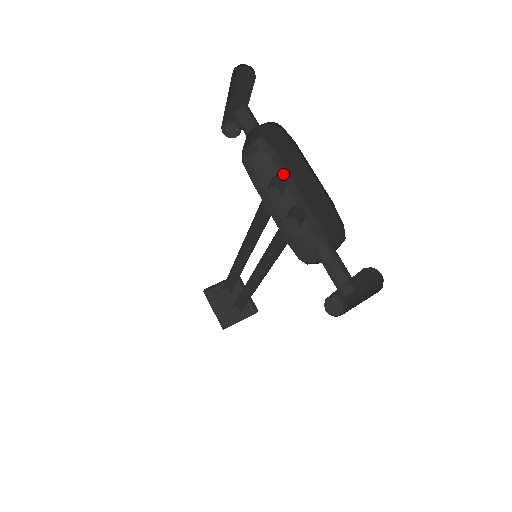
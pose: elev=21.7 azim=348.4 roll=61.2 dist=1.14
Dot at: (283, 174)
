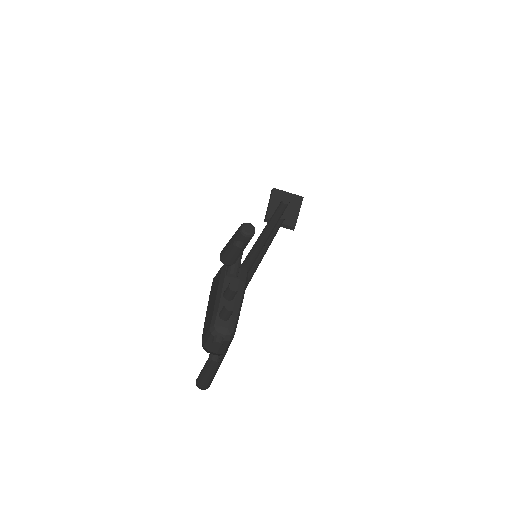
Dot at: (245, 286)
